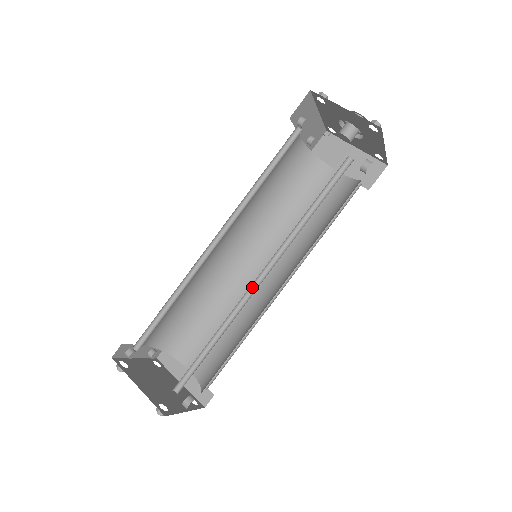
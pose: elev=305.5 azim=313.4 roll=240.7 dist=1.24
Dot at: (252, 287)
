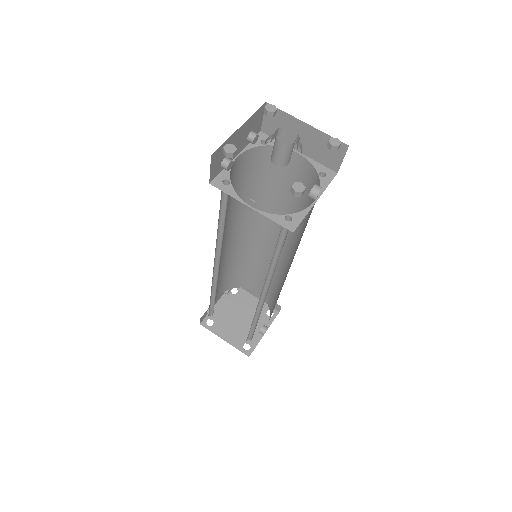
Dot at: (261, 298)
